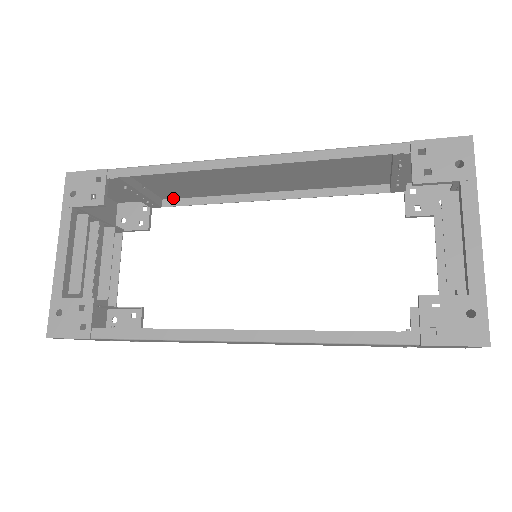
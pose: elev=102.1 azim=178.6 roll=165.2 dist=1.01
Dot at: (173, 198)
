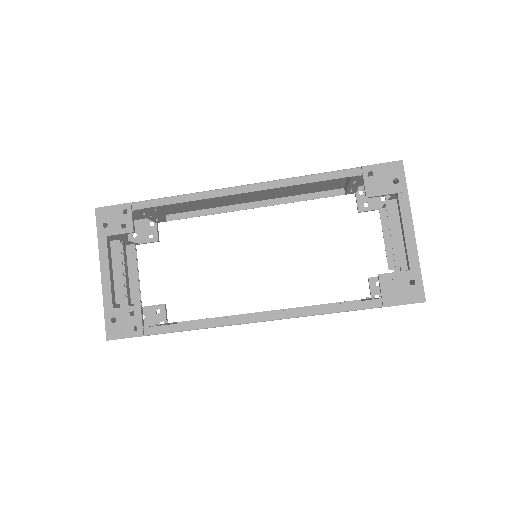
Dot at: (175, 213)
